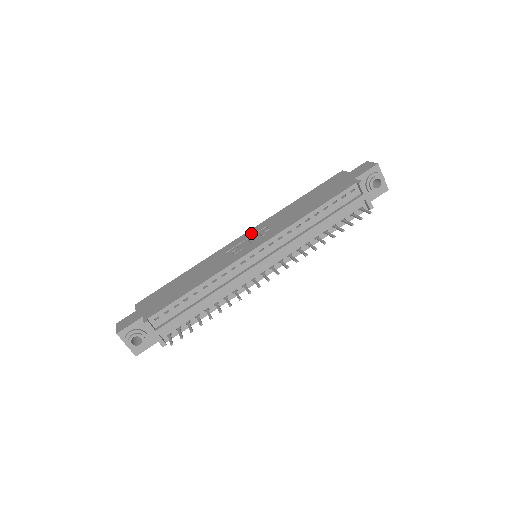
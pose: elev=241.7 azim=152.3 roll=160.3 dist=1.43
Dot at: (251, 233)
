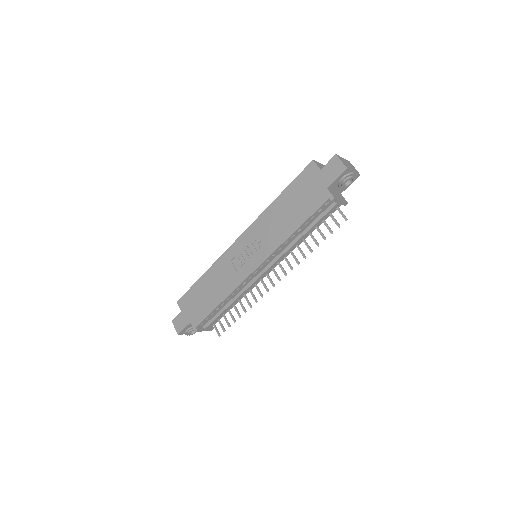
Dot at: (246, 240)
